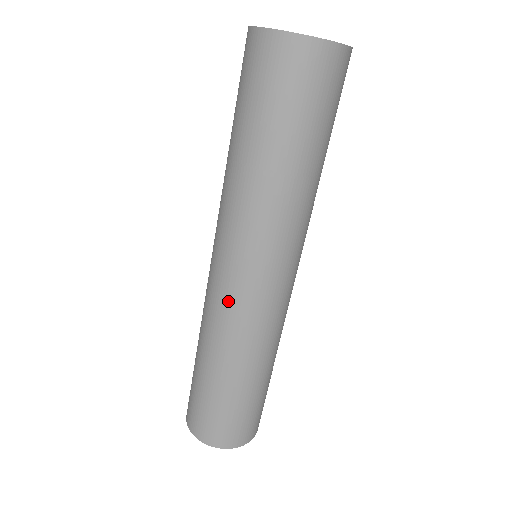
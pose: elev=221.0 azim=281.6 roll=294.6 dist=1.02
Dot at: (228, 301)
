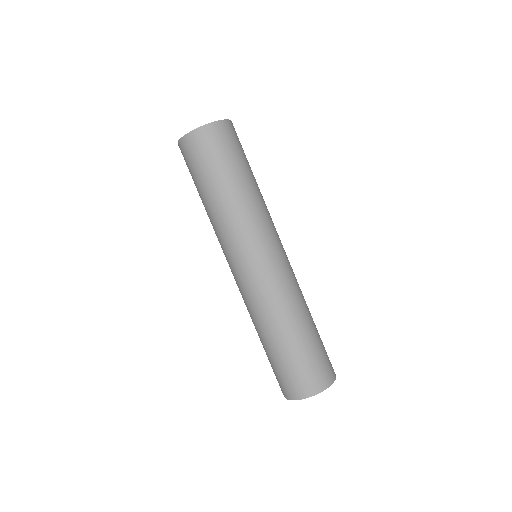
Dot at: (242, 288)
